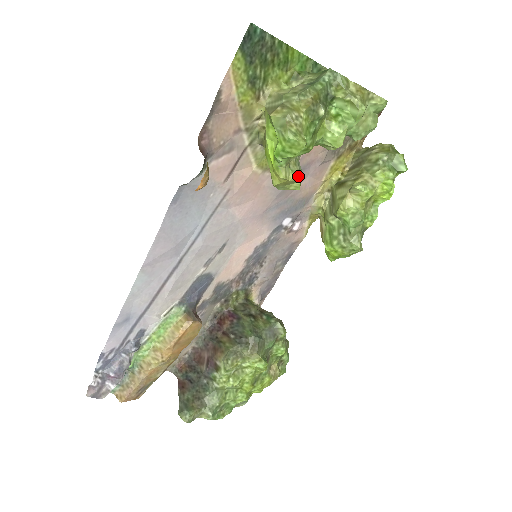
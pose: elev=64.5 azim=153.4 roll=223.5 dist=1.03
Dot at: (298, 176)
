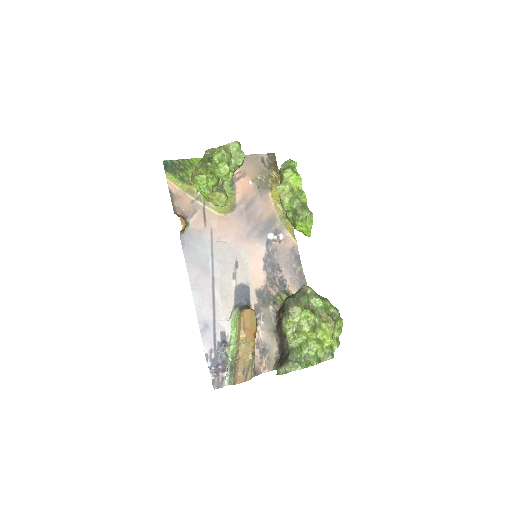
Dot at: (220, 192)
